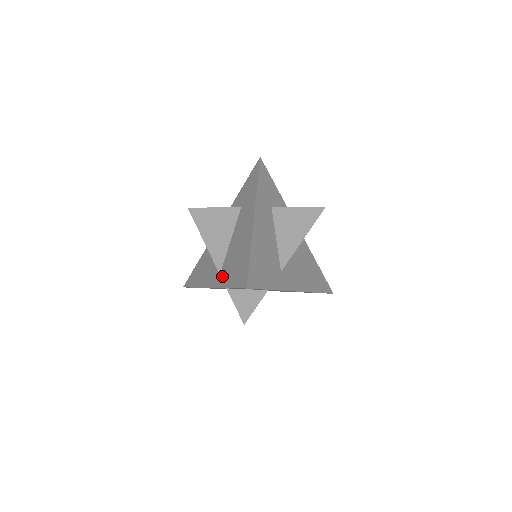
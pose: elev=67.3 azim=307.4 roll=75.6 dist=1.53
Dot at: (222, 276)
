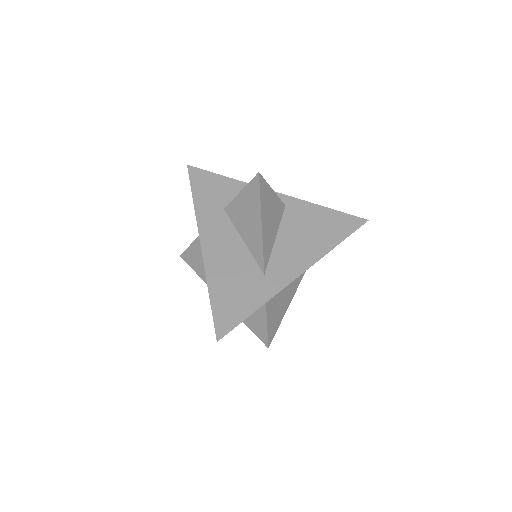
Dot at: occluded
